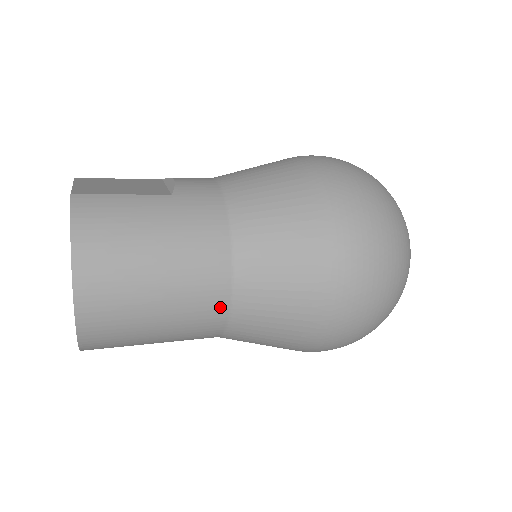
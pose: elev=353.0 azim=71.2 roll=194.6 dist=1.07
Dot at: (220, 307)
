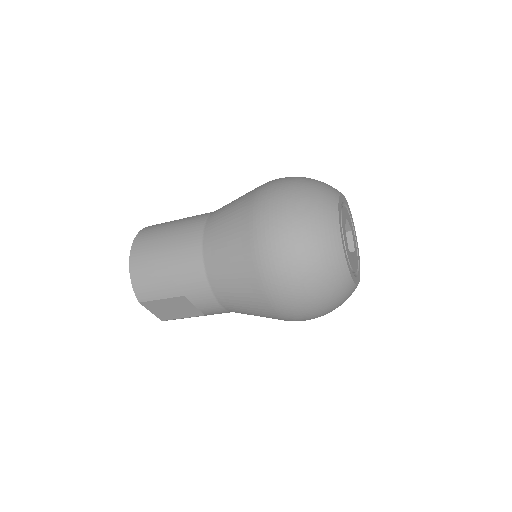
Dot at: (197, 241)
